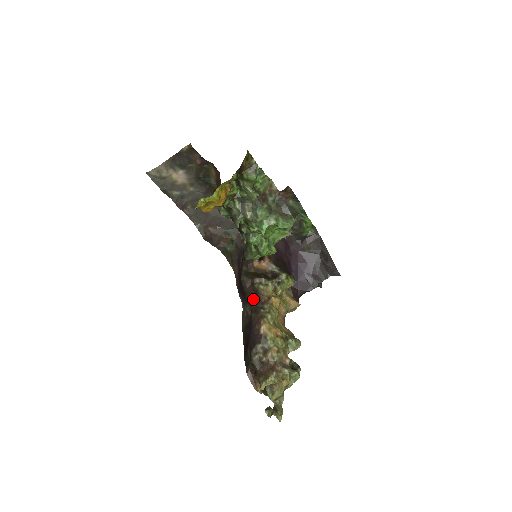
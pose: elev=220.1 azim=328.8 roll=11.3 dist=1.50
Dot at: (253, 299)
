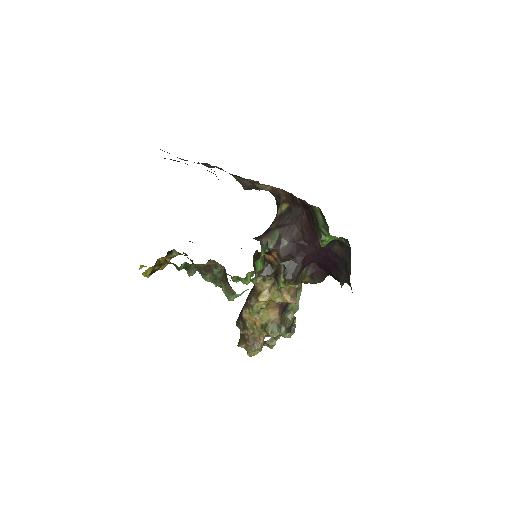
Dot at: occluded
